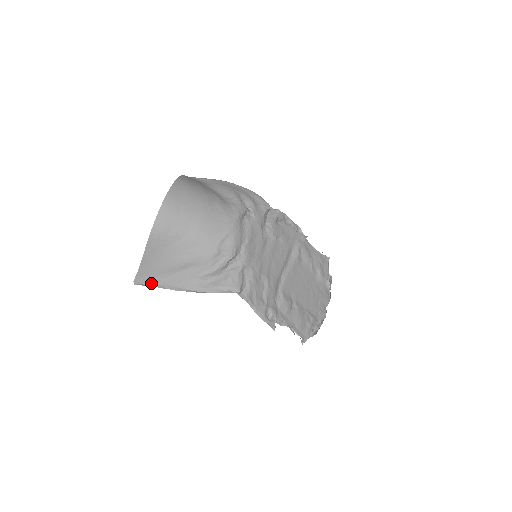
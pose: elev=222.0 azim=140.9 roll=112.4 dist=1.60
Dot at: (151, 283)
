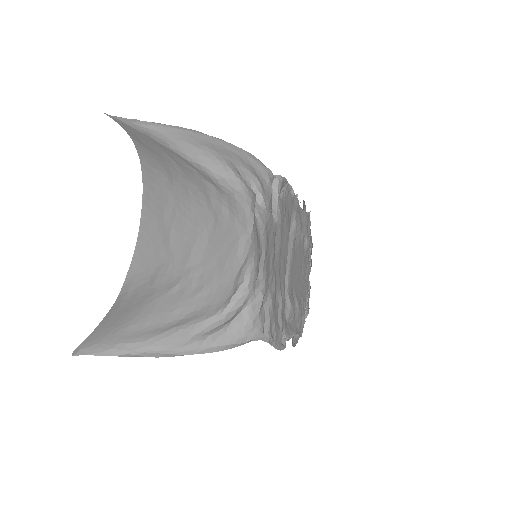
Dot at: (112, 353)
